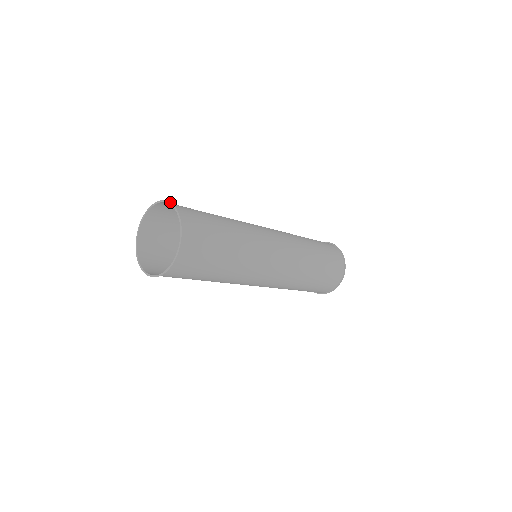
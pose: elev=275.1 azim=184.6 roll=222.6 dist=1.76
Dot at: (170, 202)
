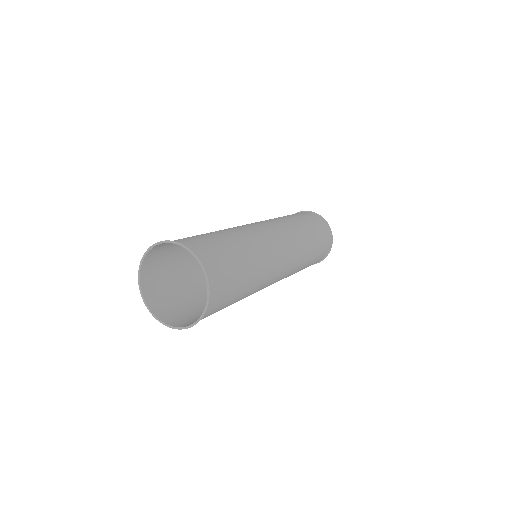
Dot at: (148, 248)
